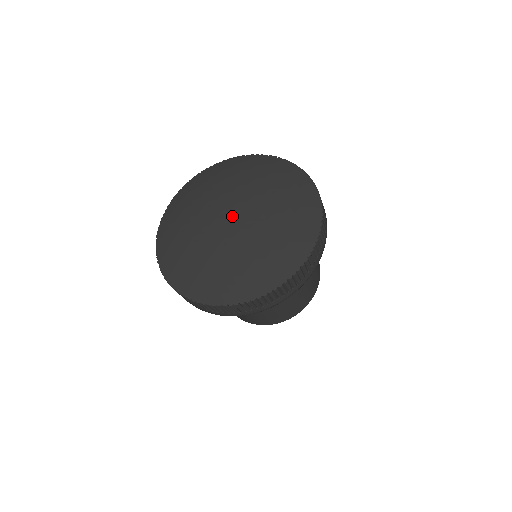
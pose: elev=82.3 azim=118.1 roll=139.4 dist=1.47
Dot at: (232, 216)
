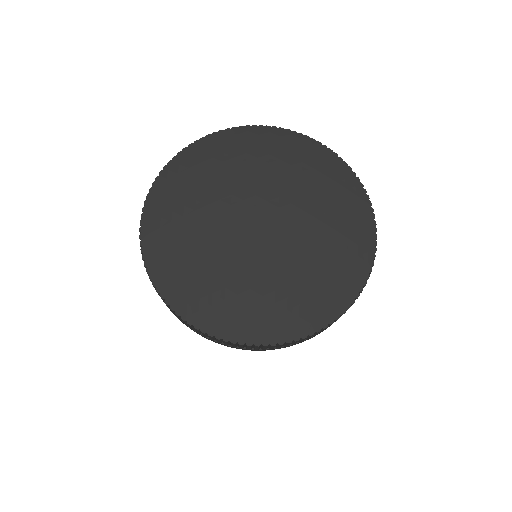
Dot at: (263, 222)
